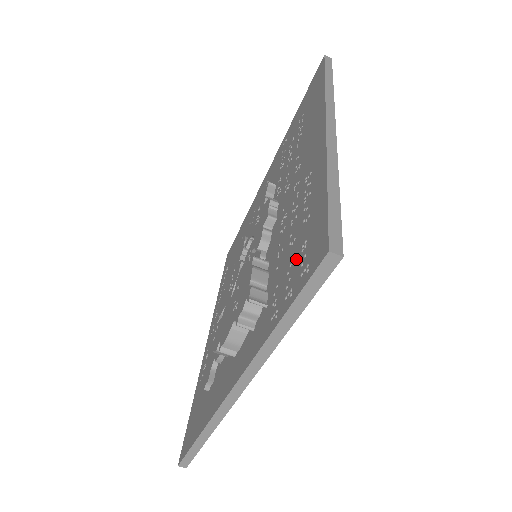
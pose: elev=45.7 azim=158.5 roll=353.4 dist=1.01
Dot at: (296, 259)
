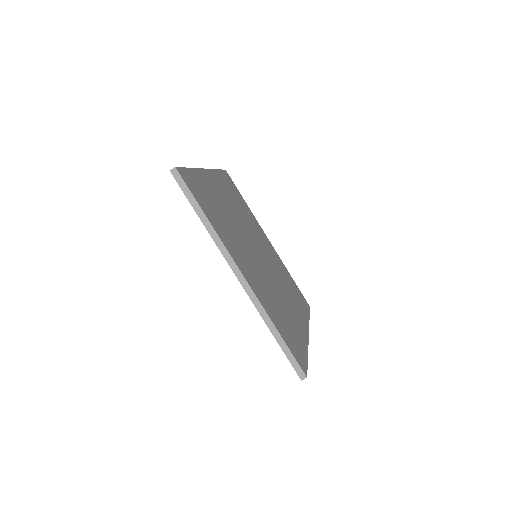
Dot at: occluded
